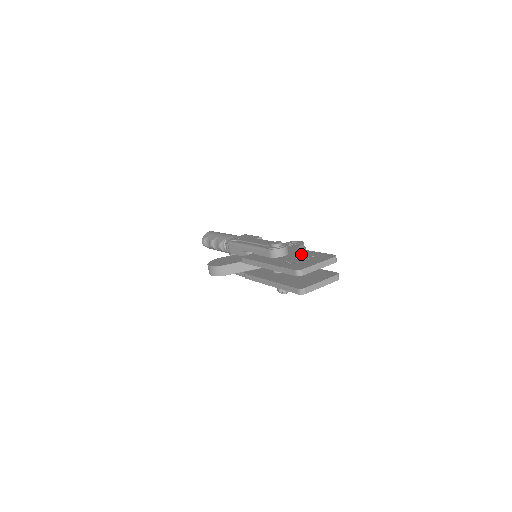
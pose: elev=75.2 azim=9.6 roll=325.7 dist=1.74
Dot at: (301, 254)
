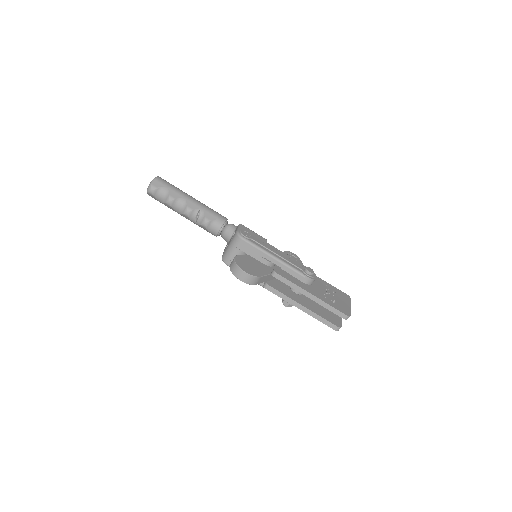
Dot at: (322, 284)
